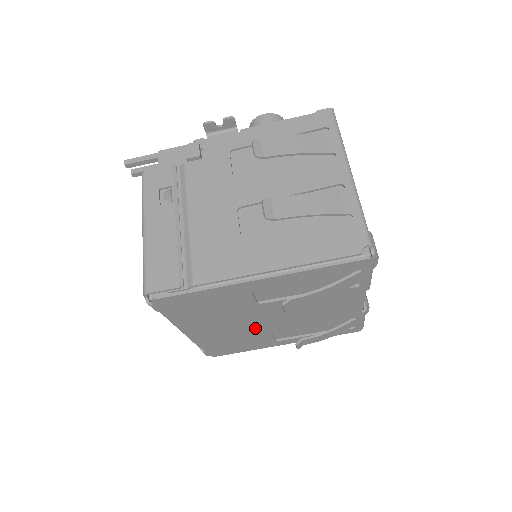
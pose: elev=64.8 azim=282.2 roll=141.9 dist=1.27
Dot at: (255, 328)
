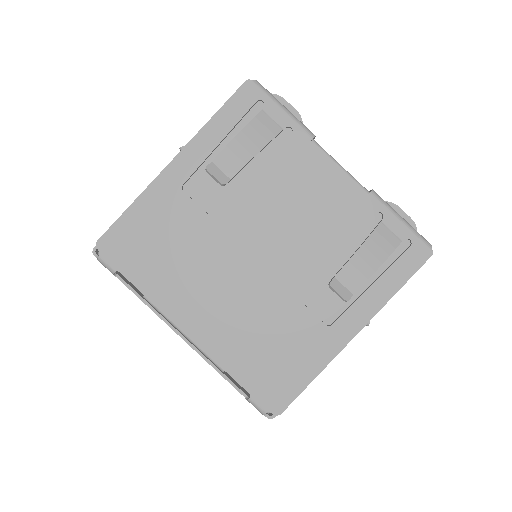
Dot at: (261, 288)
